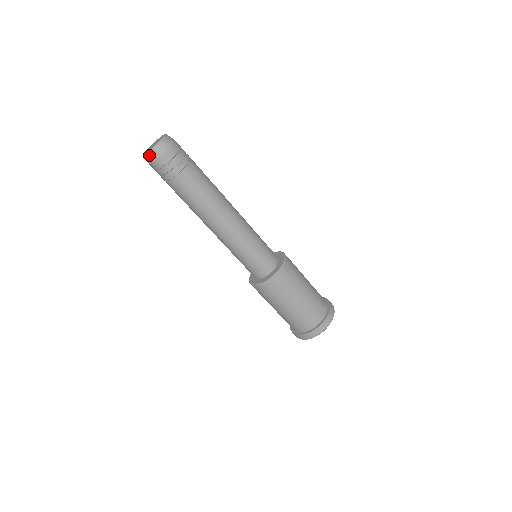
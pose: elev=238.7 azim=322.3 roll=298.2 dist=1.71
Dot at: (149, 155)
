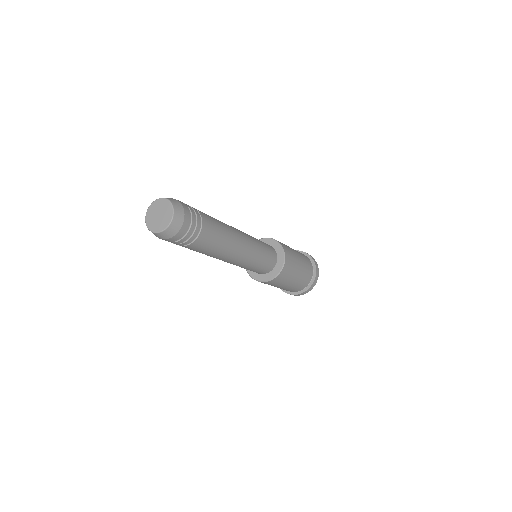
Dot at: (160, 235)
